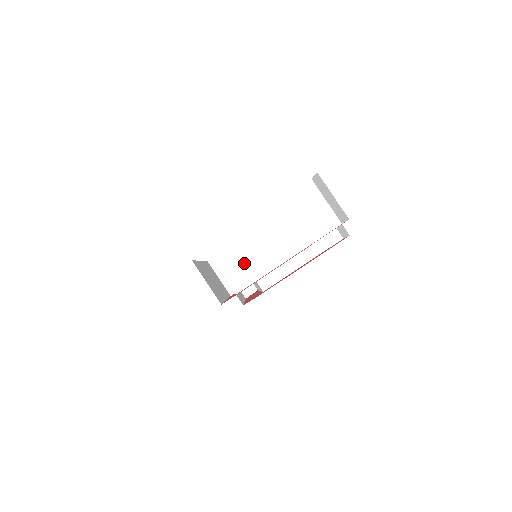
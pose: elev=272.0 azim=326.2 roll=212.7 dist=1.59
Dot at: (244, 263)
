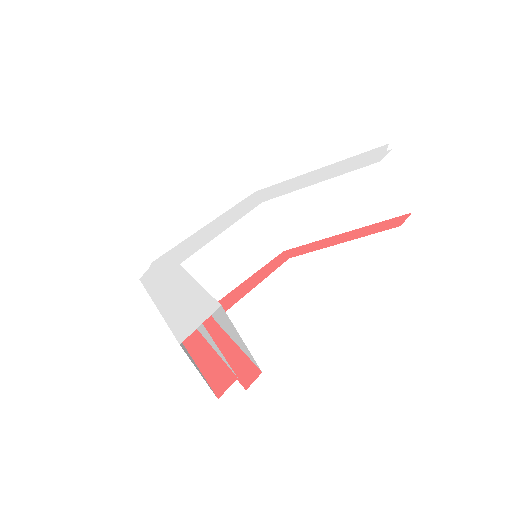
Dot at: occluded
